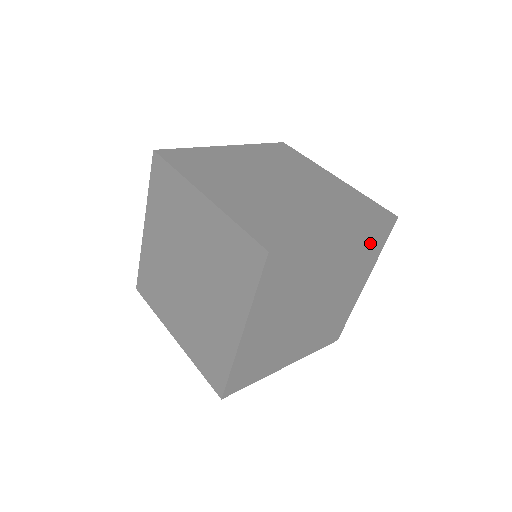
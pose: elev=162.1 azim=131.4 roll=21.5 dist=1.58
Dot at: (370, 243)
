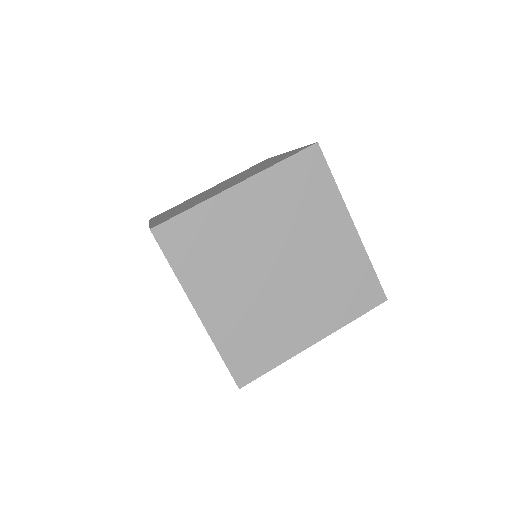
Dot at: occluded
